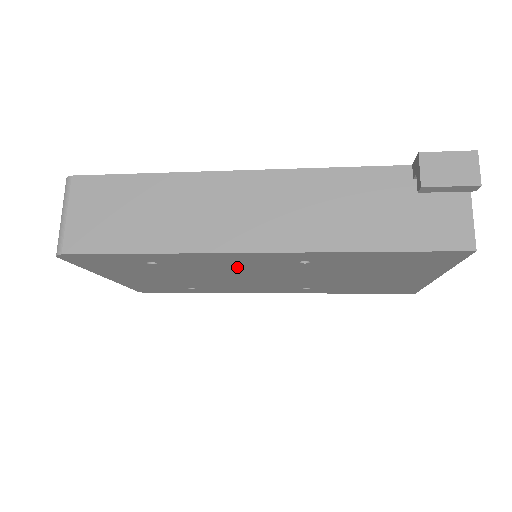
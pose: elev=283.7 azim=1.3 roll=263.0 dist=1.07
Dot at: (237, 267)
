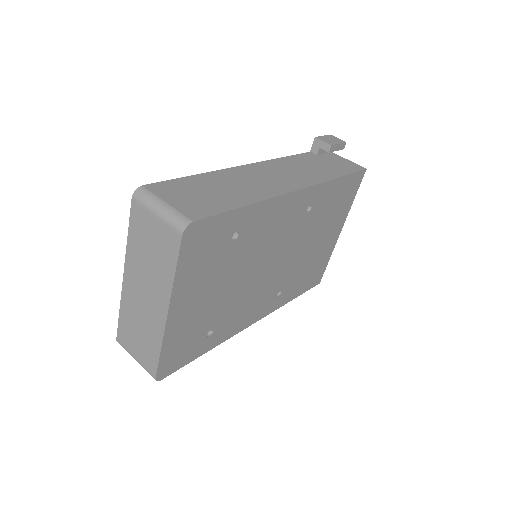
Dot at: (274, 234)
